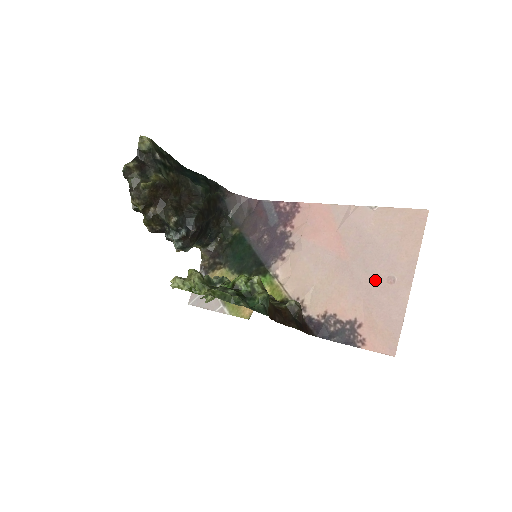
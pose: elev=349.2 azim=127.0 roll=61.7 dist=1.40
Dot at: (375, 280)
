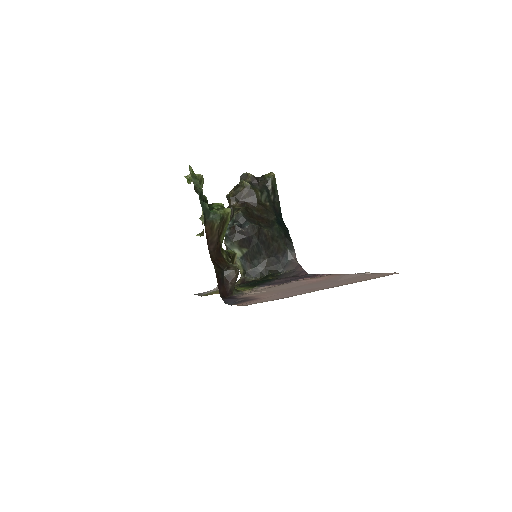
Dot at: (305, 289)
